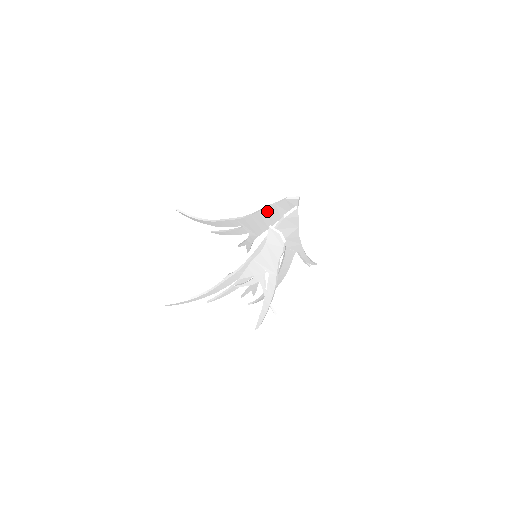
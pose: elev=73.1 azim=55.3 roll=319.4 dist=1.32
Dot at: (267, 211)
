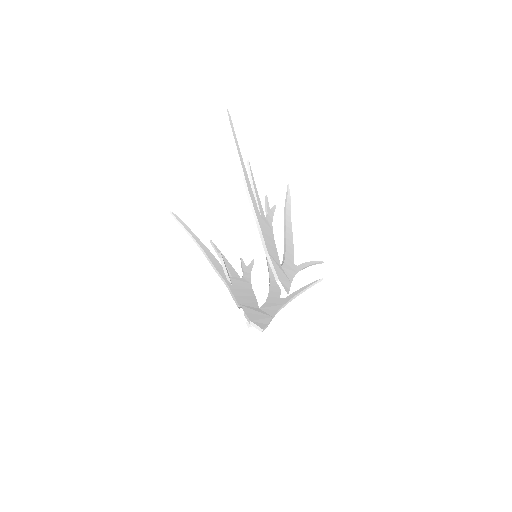
Dot at: occluded
